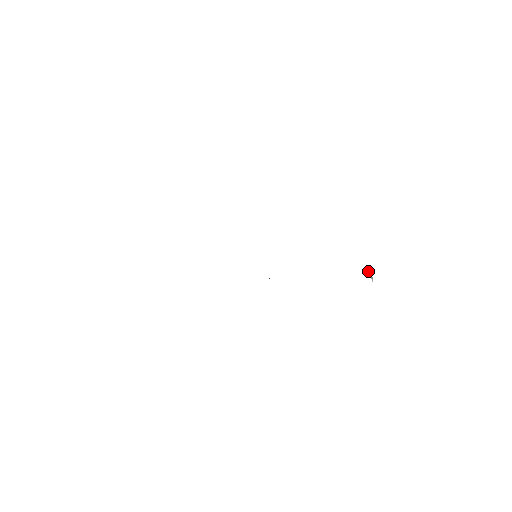
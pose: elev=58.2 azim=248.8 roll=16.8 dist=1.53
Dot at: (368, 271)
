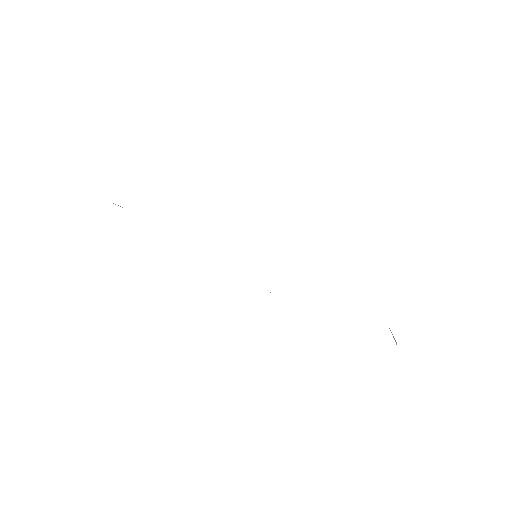
Dot at: (389, 328)
